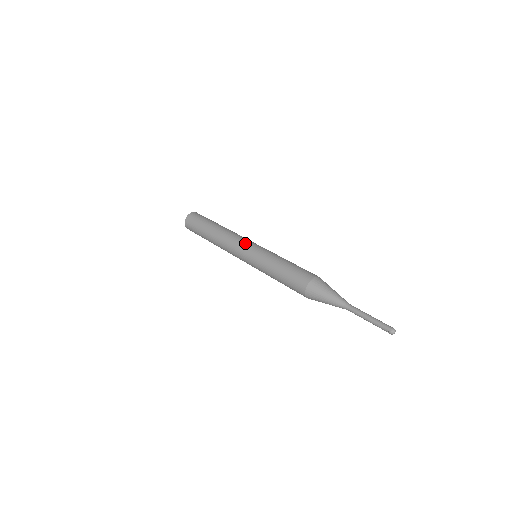
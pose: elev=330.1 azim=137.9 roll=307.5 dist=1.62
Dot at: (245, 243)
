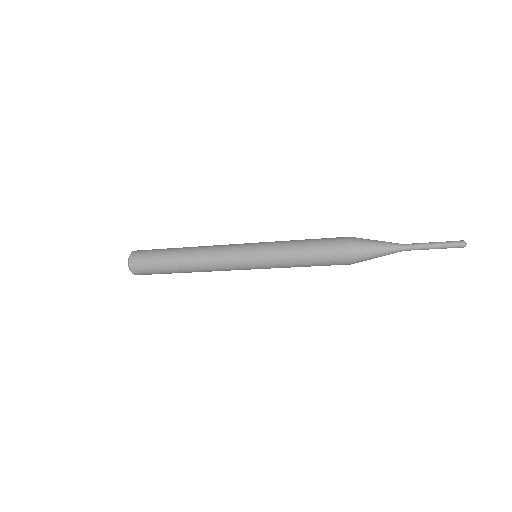
Dot at: (237, 249)
